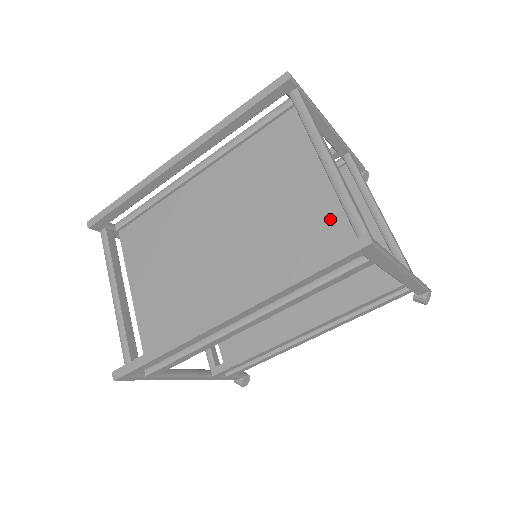
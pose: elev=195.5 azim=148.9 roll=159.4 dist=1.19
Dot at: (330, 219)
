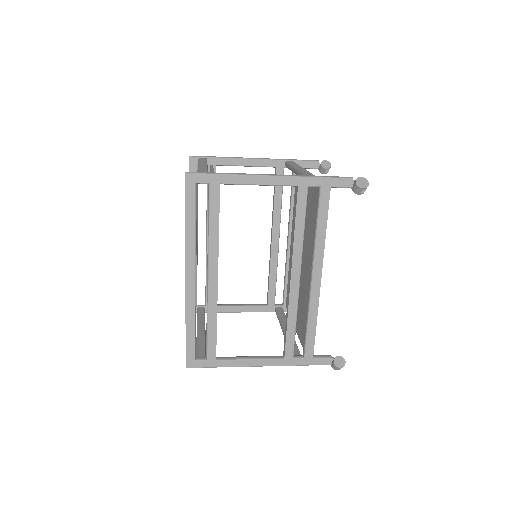
Dot at: occluded
